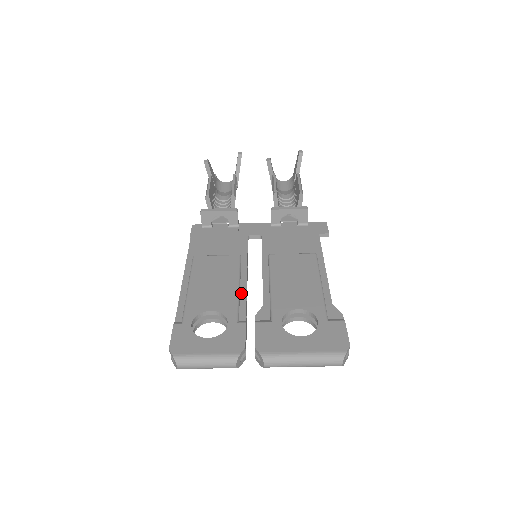
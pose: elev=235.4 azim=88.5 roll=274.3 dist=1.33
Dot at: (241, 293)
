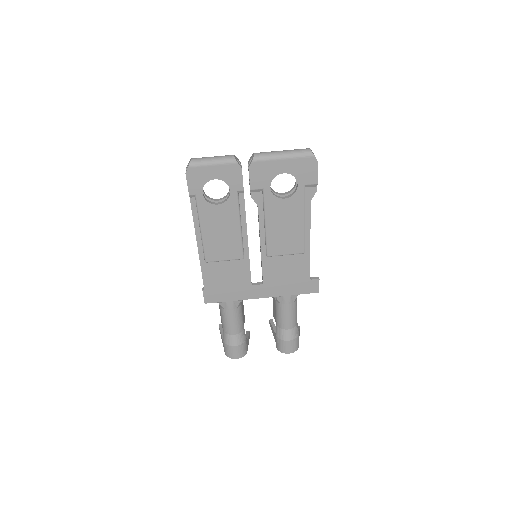
Dot at: occluded
